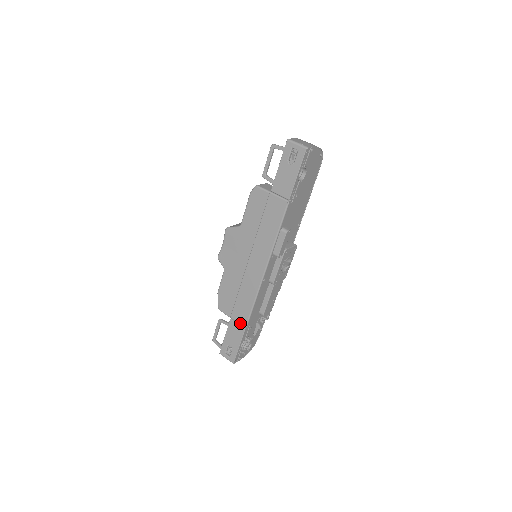
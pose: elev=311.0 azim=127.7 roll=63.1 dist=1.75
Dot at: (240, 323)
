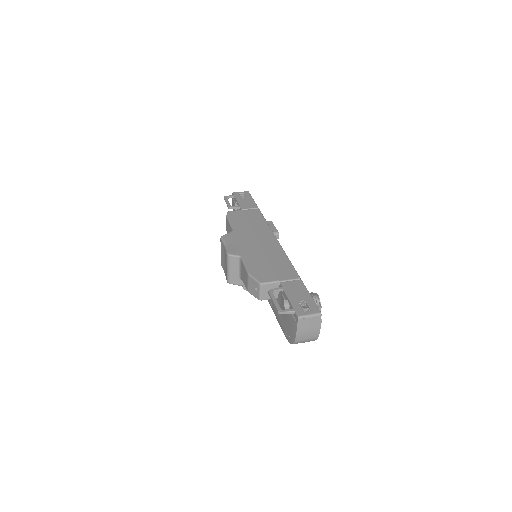
Dot at: (292, 278)
